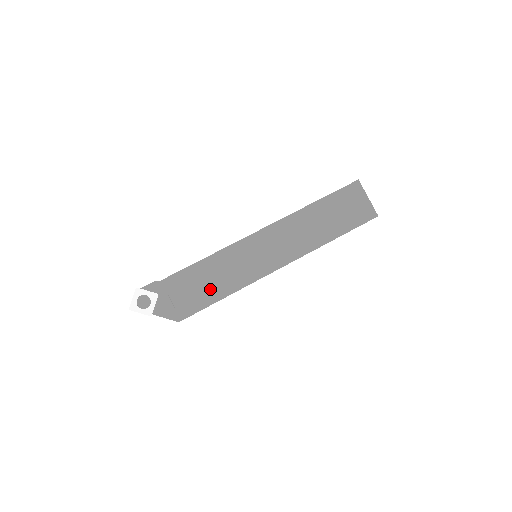
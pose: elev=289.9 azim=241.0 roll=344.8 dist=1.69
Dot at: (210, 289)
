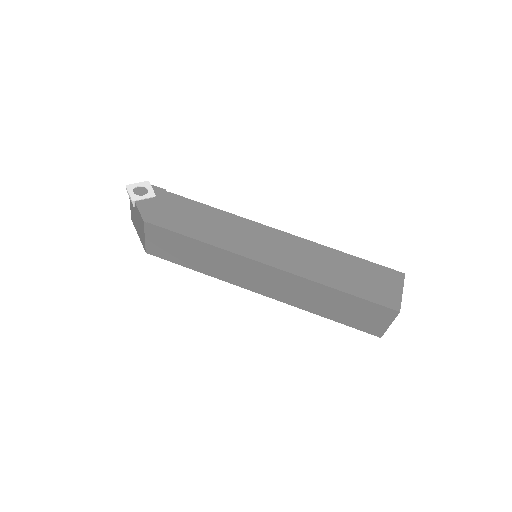
Dot at: (194, 226)
